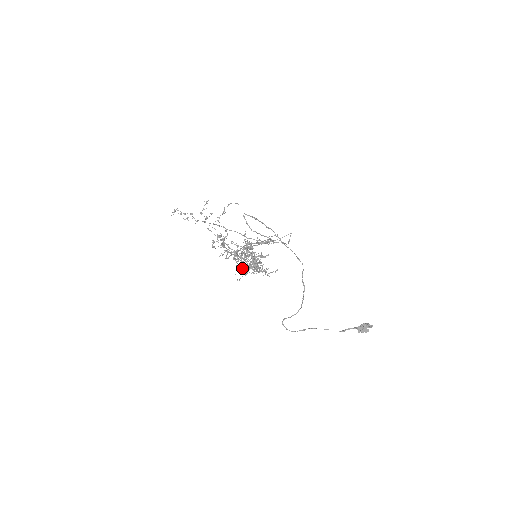
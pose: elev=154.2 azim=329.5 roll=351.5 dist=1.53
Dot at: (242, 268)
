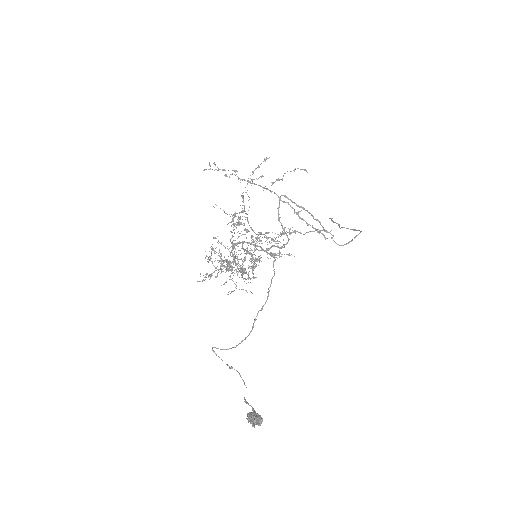
Dot at: (238, 261)
